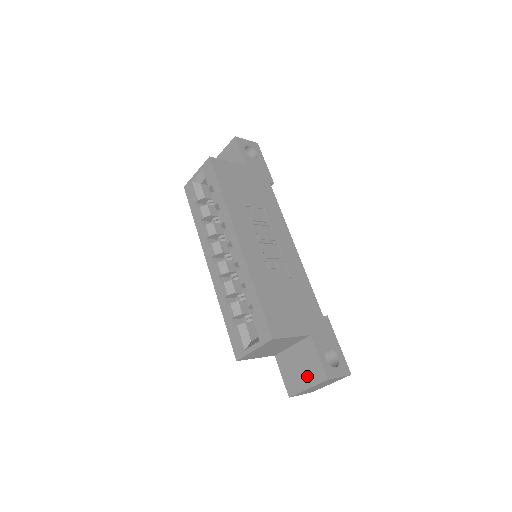
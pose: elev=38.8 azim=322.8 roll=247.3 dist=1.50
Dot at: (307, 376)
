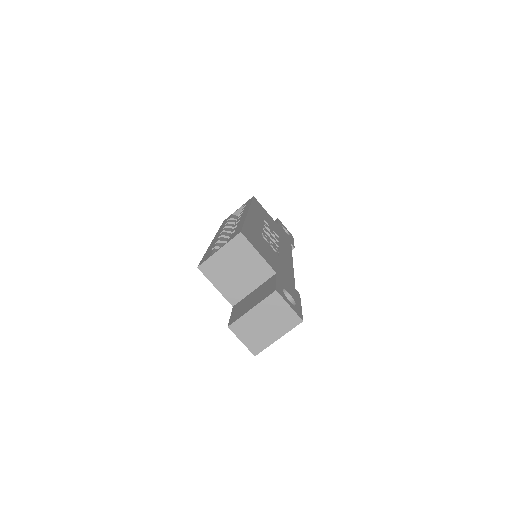
Dot at: (257, 300)
